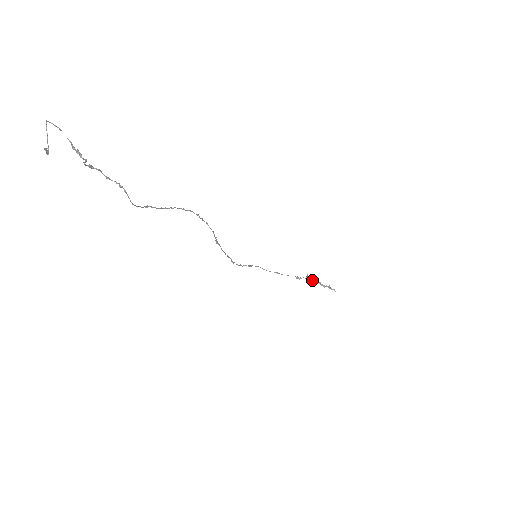
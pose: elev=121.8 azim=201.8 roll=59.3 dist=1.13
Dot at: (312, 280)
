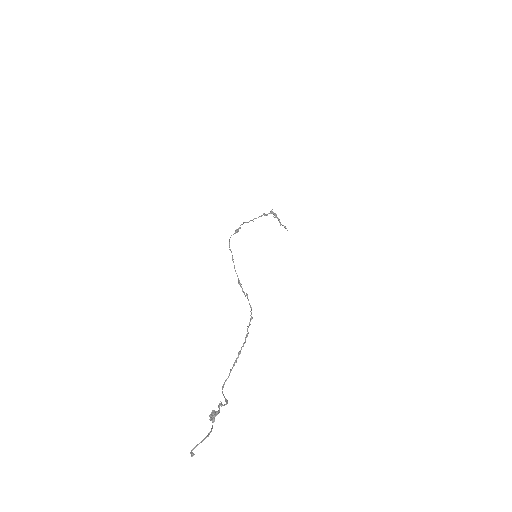
Dot at: (274, 215)
